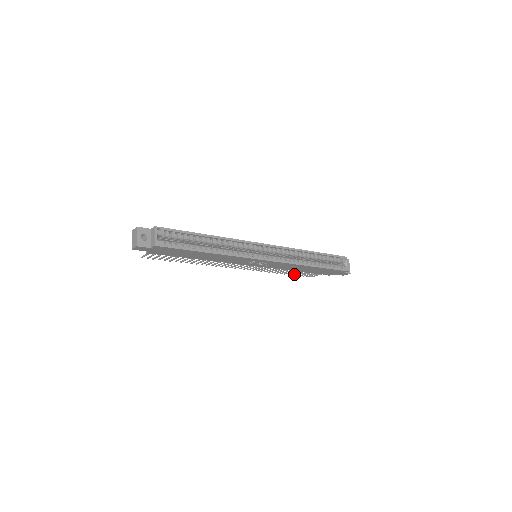
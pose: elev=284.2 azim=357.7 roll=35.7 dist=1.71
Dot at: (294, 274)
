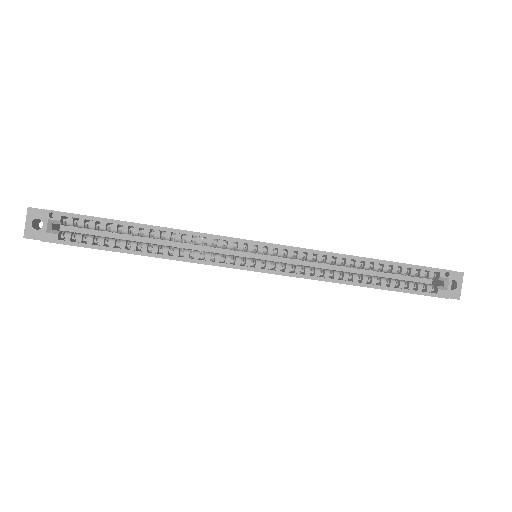
Dot at: occluded
